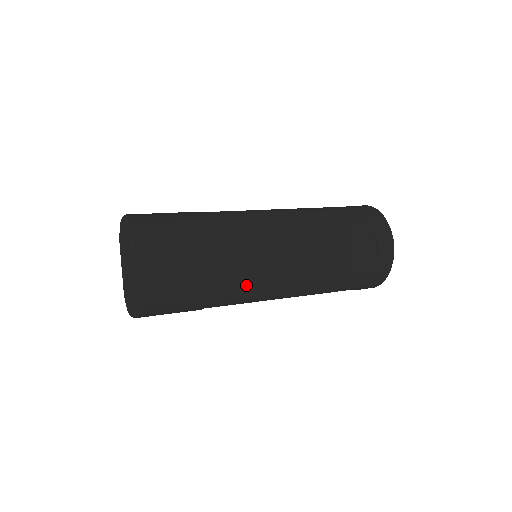
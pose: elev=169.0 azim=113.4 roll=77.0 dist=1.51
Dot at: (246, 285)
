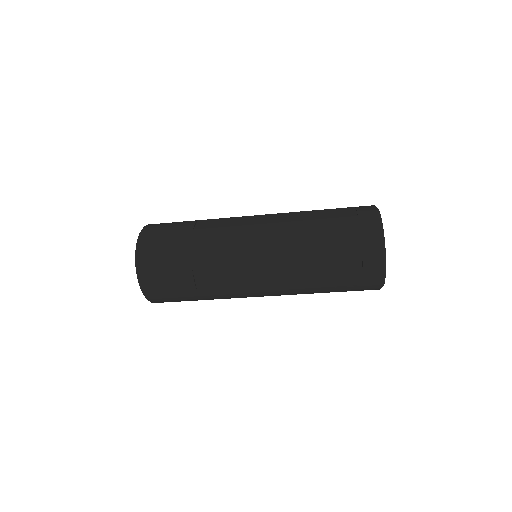
Dot at: (223, 237)
